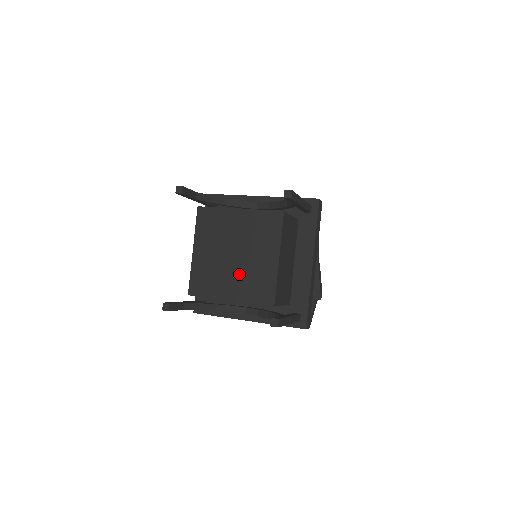
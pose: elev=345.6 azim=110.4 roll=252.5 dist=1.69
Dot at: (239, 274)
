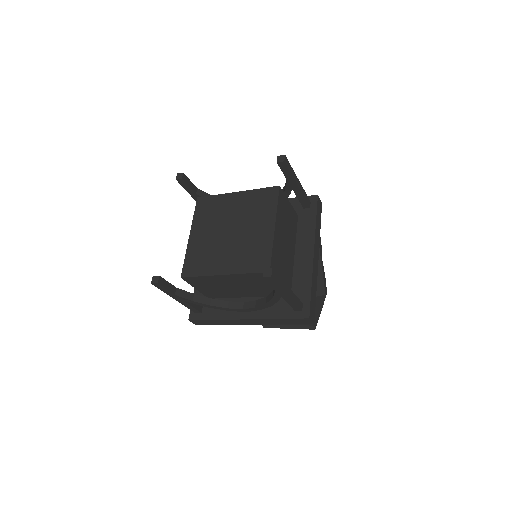
Dot at: (234, 248)
